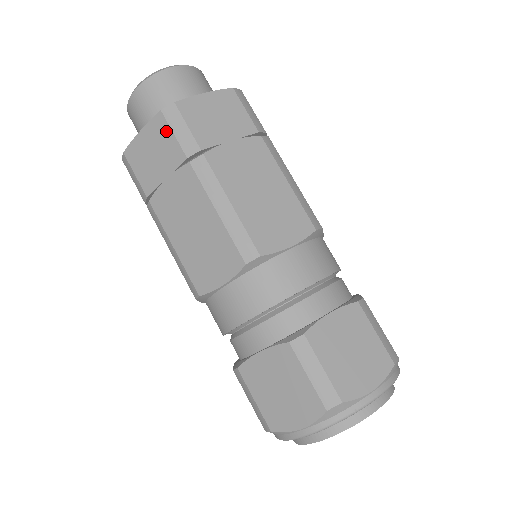
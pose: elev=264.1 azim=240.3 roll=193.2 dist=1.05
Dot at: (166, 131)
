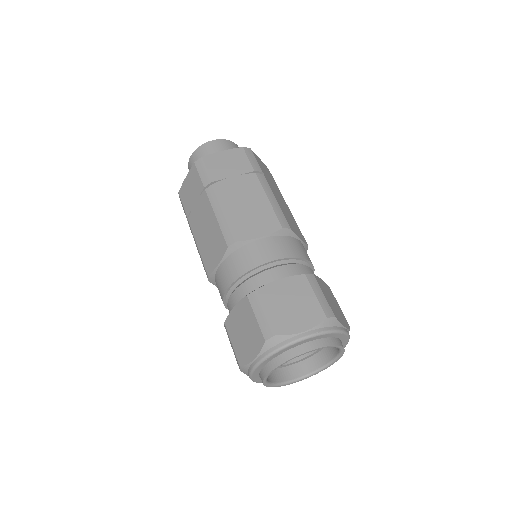
Dot at: occluded
